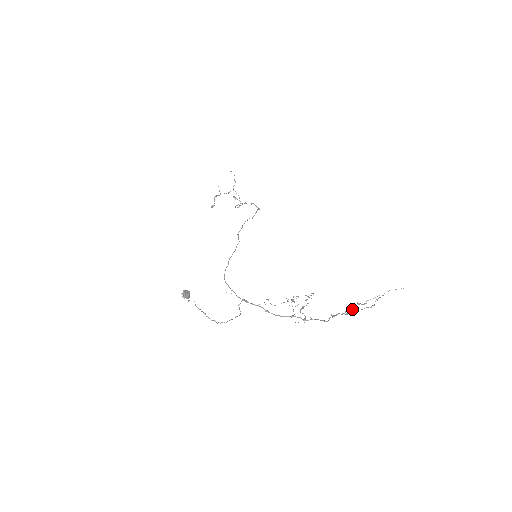
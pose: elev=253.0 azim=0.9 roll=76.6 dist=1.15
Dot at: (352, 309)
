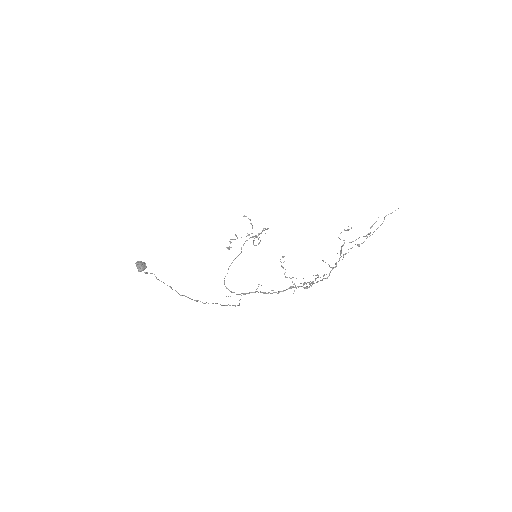
Dot at: occluded
